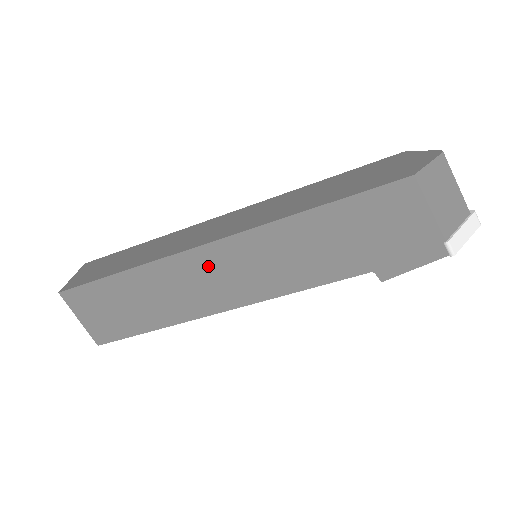
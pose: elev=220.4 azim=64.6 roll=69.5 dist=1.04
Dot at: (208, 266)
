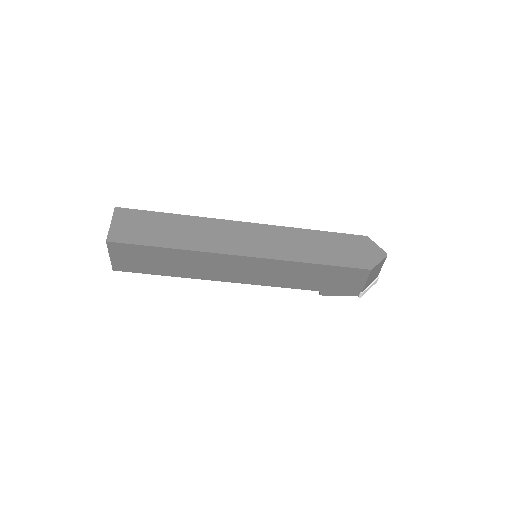
Dot at: (232, 263)
